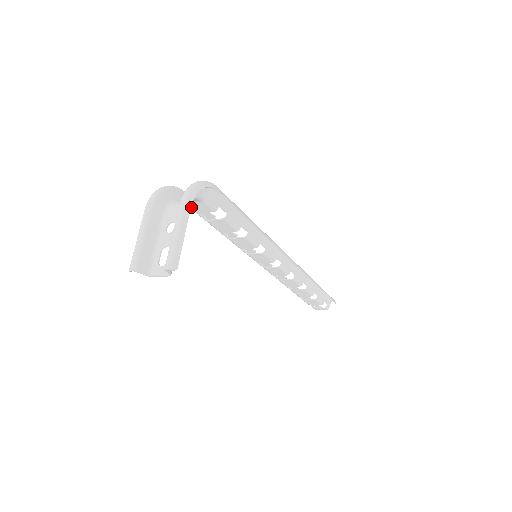
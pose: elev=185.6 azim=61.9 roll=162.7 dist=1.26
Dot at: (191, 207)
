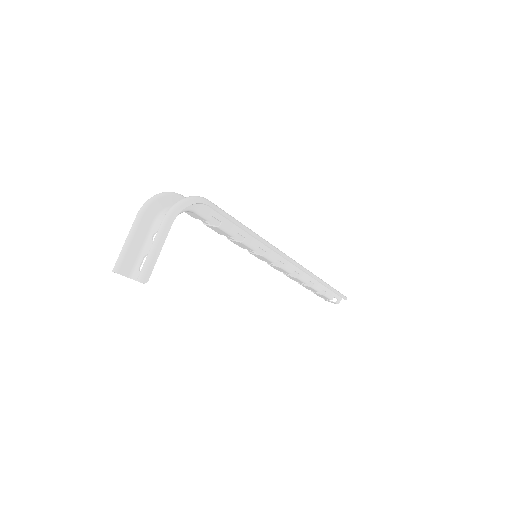
Dot at: occluded
